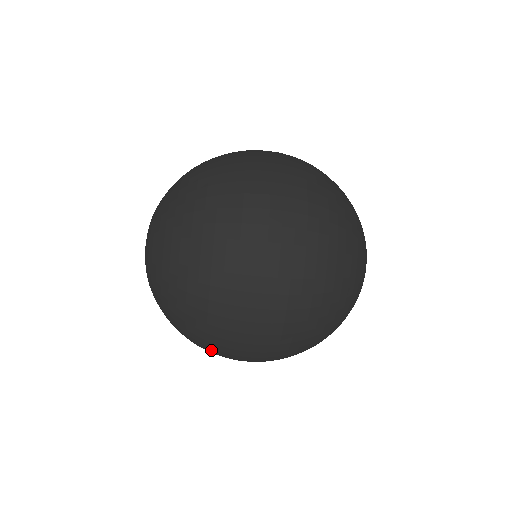
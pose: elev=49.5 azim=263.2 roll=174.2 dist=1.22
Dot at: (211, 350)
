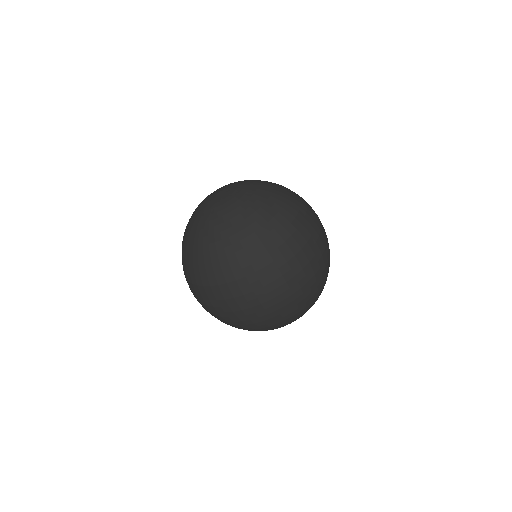
Dot at: (246, 272)
